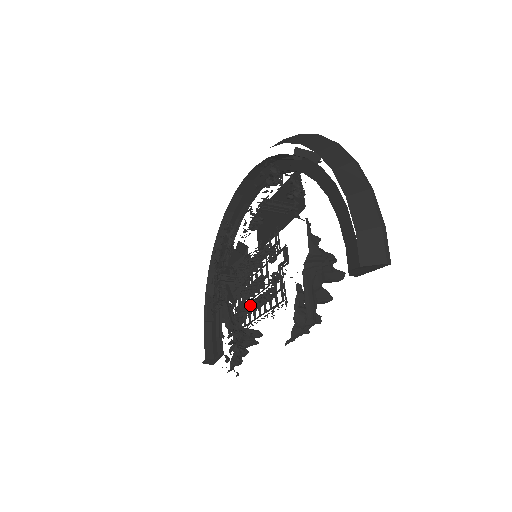
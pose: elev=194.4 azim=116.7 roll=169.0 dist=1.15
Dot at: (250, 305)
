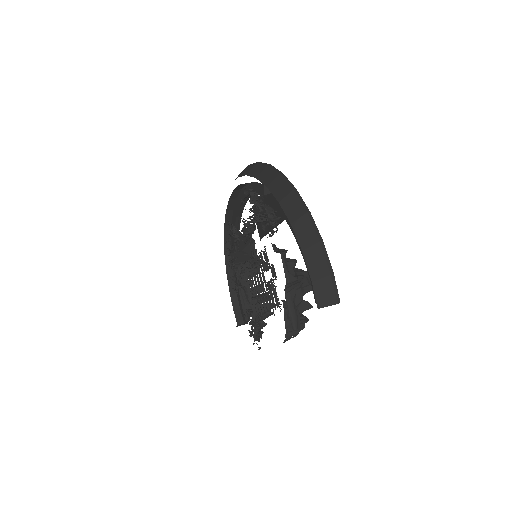
Dot at: (258, 297)
